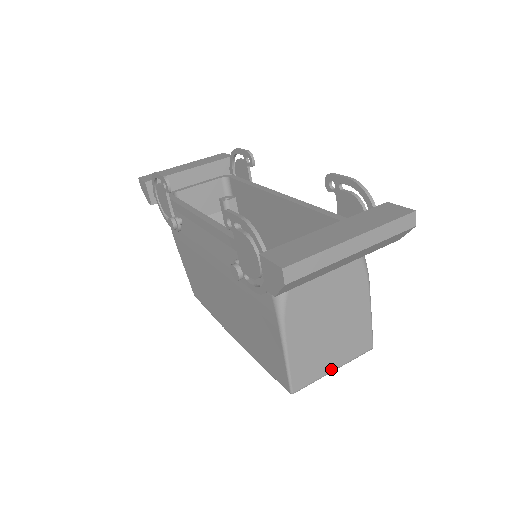
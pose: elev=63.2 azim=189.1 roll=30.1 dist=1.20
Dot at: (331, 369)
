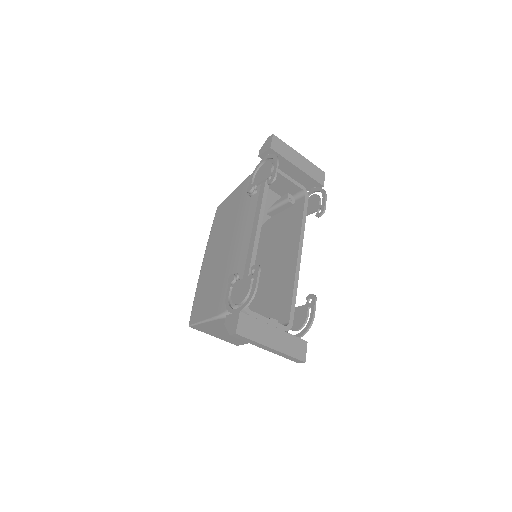
Dot at: (213, 335)
